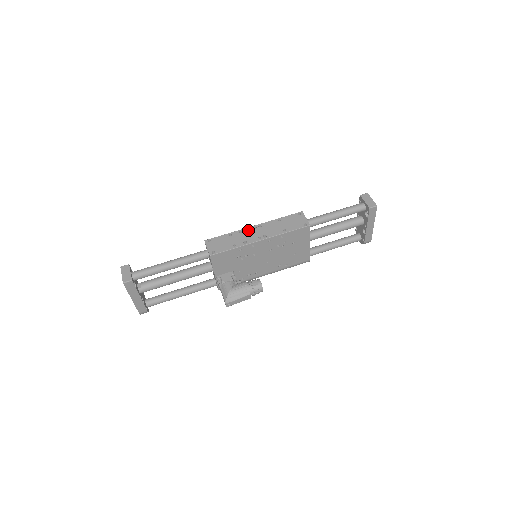
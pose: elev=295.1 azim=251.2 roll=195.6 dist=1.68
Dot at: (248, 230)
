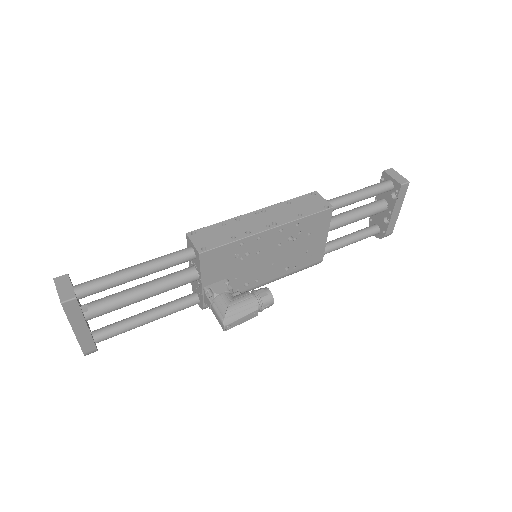
Dot at: (248, 217)
